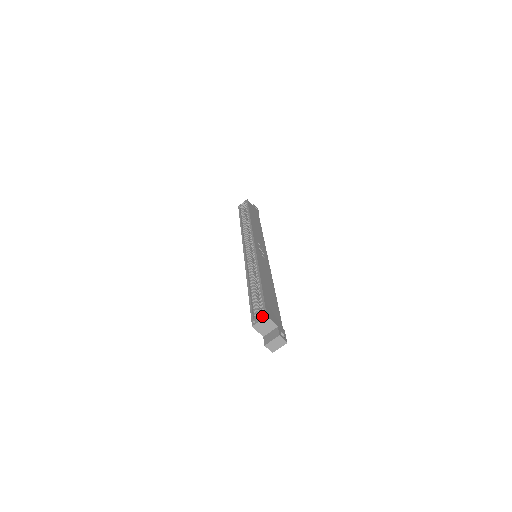
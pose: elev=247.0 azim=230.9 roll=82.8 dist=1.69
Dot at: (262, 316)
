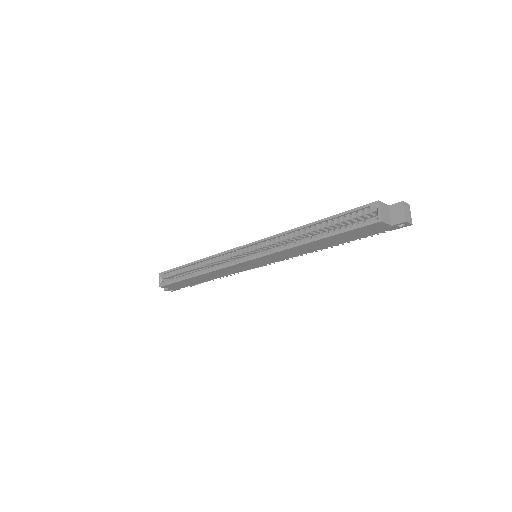
Dot at: (375, 207)
